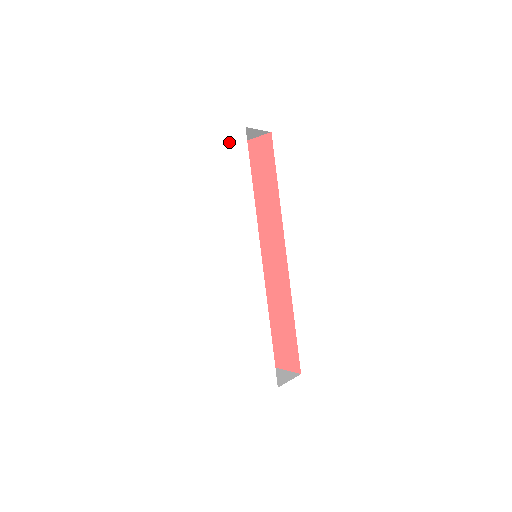
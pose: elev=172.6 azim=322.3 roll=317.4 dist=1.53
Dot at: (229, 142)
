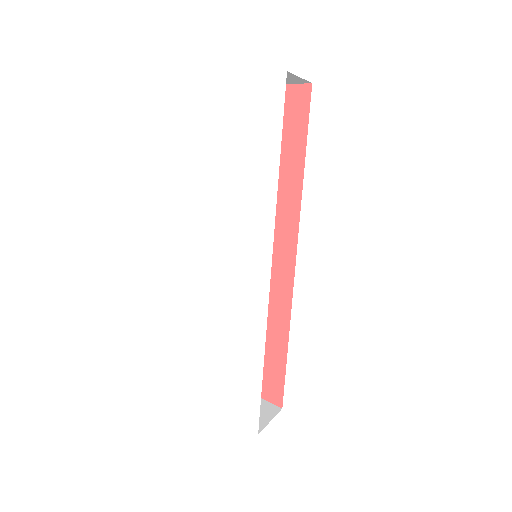
Dot at: (254, 87)
